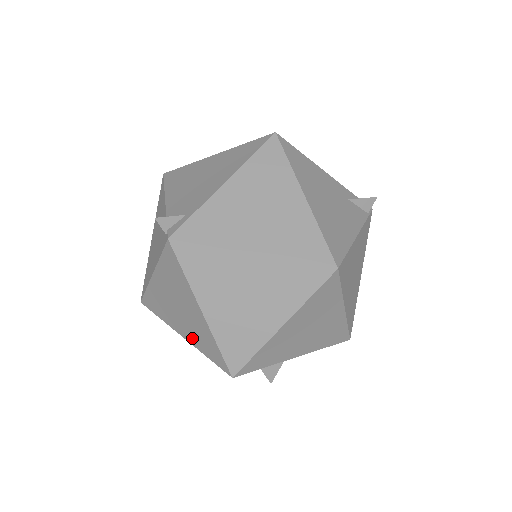
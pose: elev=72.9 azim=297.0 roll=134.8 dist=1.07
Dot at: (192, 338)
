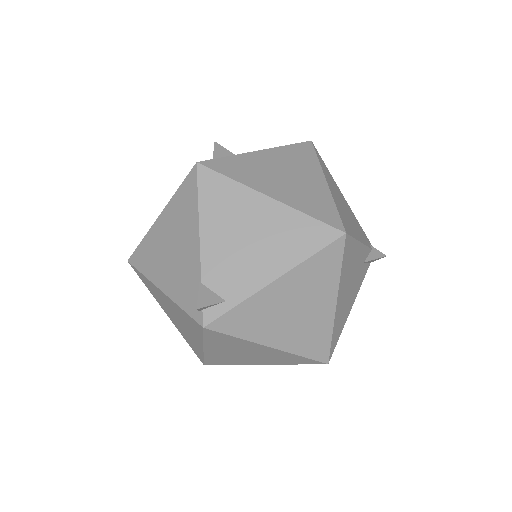
Dot at: (178, 328)
